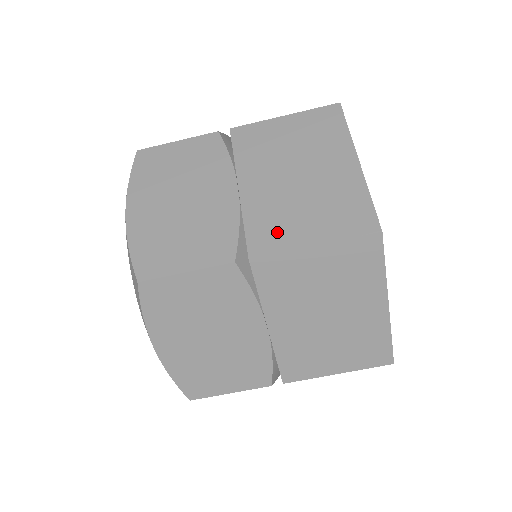
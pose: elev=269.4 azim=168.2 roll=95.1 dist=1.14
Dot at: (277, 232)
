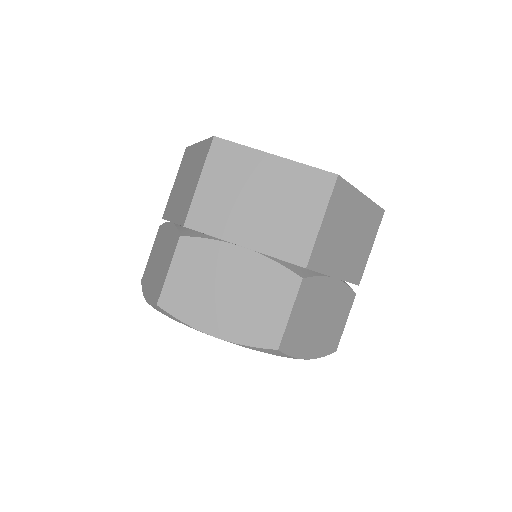
Dot at: (297, 240)
